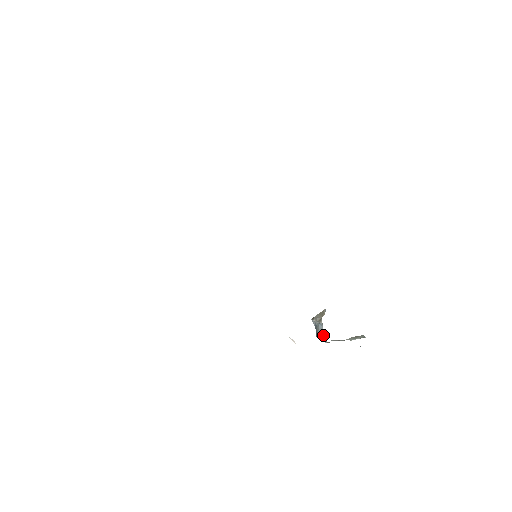
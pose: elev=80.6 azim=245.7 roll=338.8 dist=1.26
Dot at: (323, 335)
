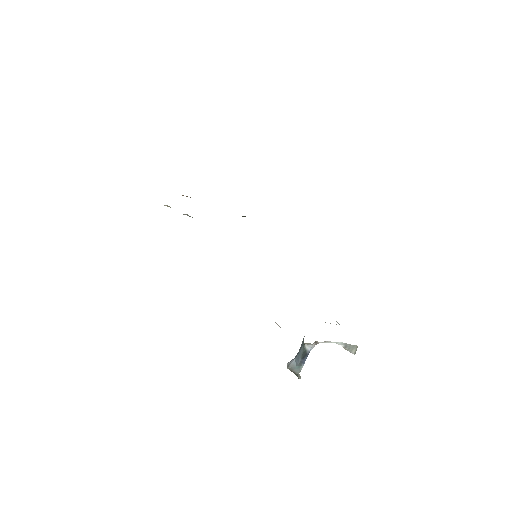
Dot at: occluded
